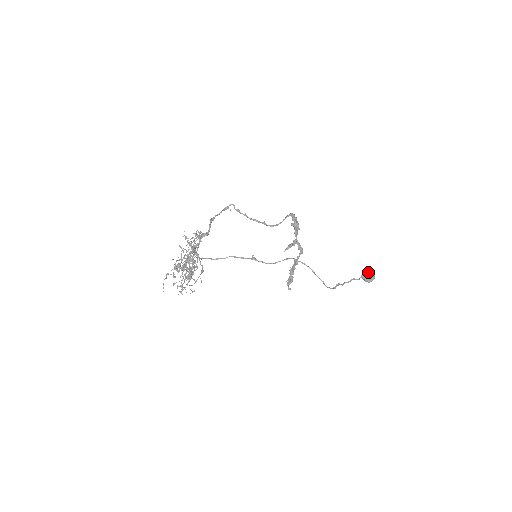
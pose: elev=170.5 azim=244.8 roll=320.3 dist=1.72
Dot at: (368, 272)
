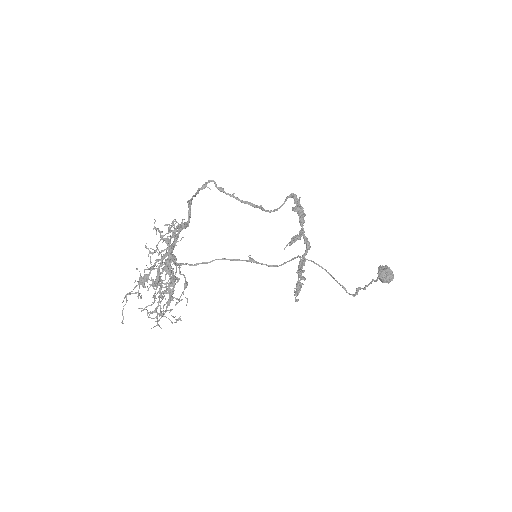
Dot at: (386, 270)
